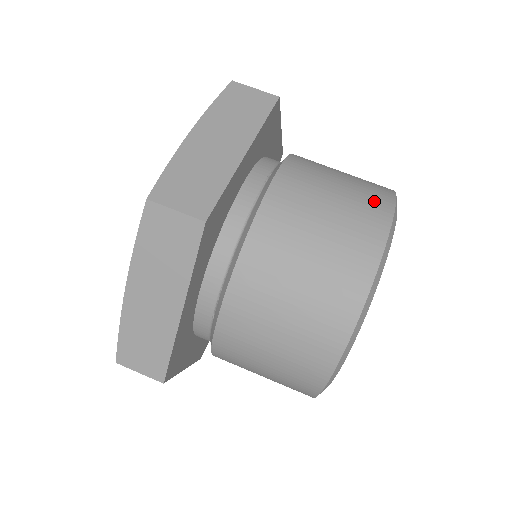
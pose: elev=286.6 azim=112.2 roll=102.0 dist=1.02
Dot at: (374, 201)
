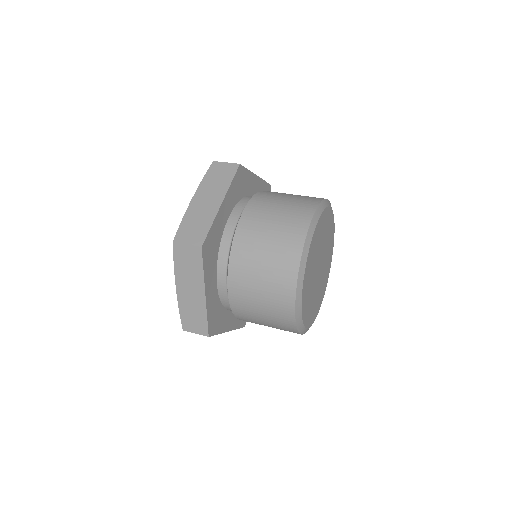
Dot at: (302, 212)
